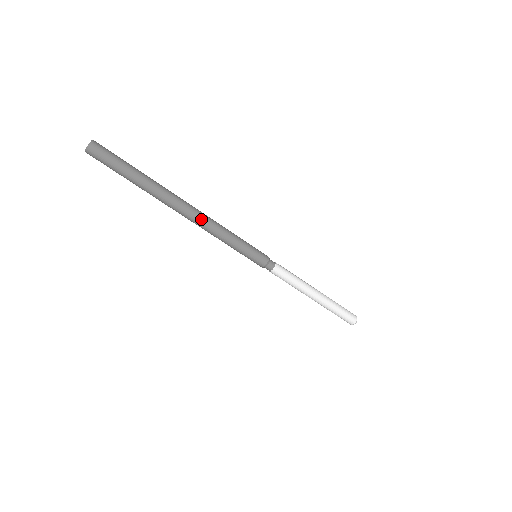
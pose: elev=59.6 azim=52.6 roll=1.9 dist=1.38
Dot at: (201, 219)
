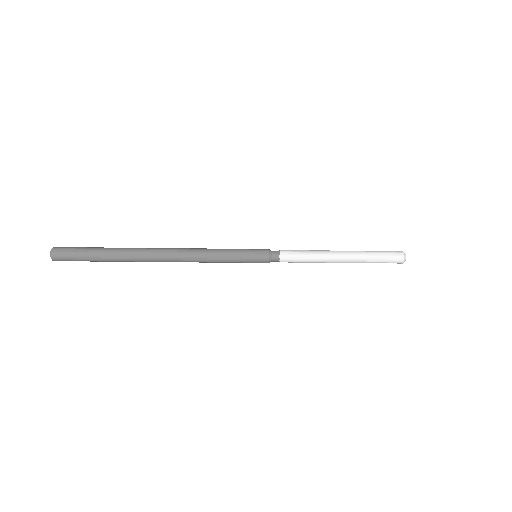
Dot at: (181, 259)
